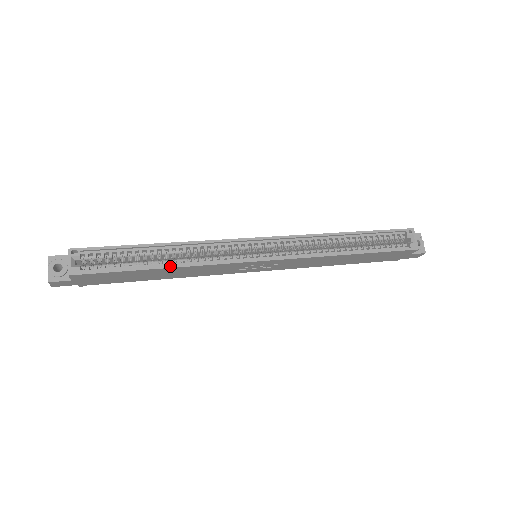
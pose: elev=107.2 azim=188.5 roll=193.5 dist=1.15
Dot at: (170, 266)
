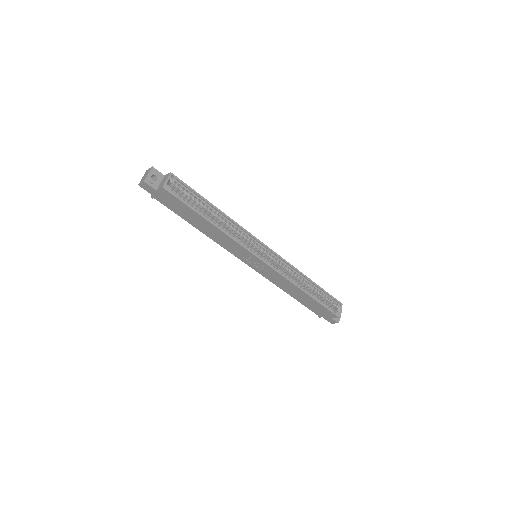
Dot at: (216, 225)
